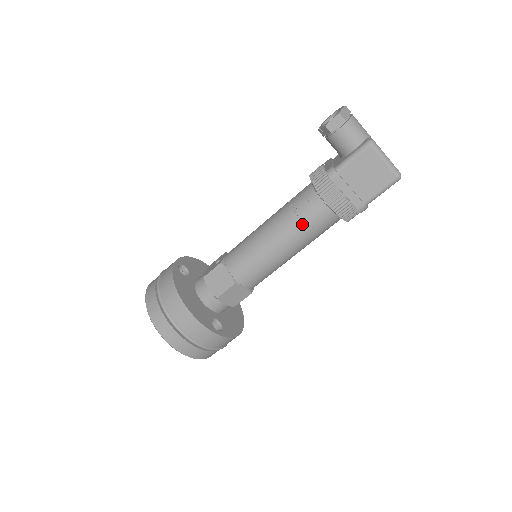
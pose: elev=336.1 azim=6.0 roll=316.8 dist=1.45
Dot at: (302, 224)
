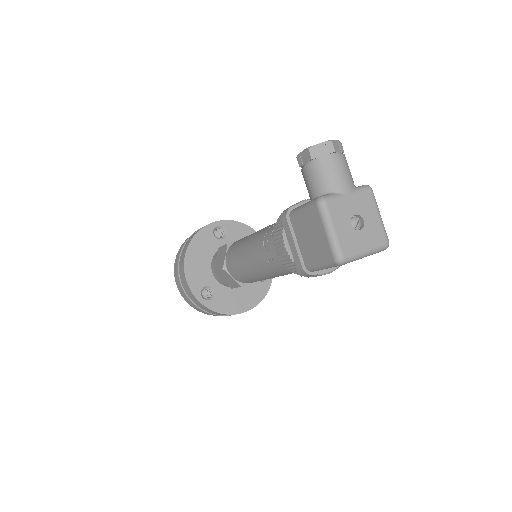
Dot at: (264, 250)
